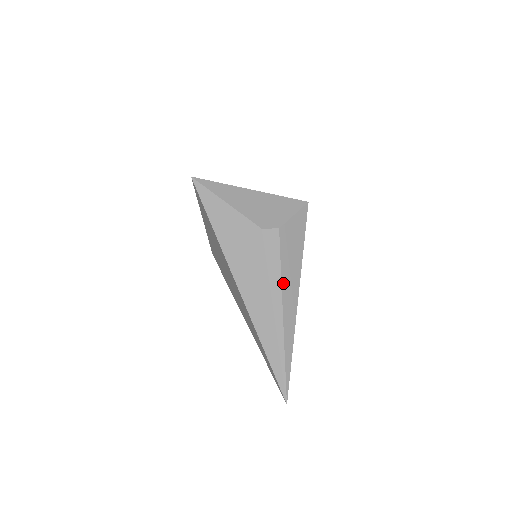
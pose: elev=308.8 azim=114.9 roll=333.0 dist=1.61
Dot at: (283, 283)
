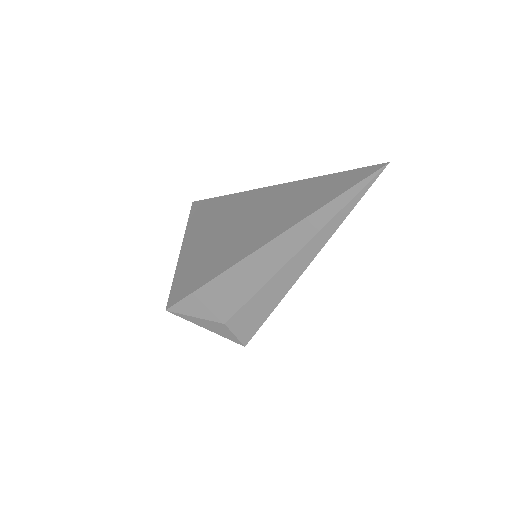
Dot at: occluded
